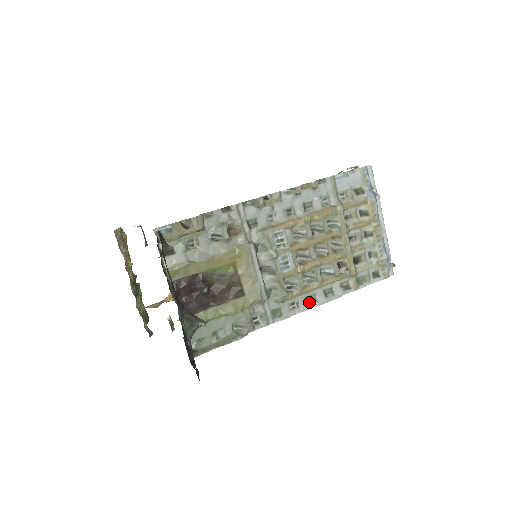
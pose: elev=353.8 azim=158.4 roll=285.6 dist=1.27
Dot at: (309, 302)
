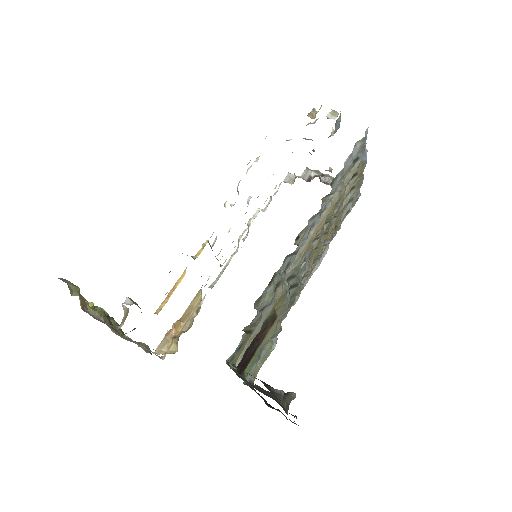
Dot at: occluded
